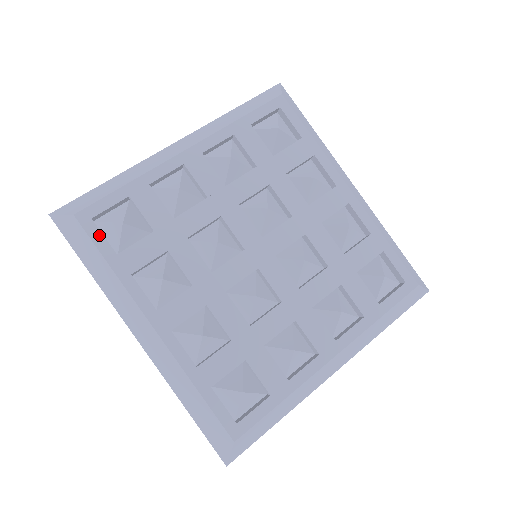
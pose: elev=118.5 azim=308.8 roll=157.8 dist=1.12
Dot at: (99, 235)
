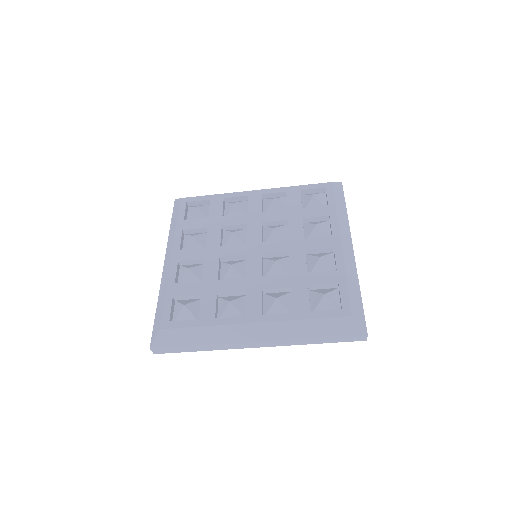
Dot at: (181, 323)
